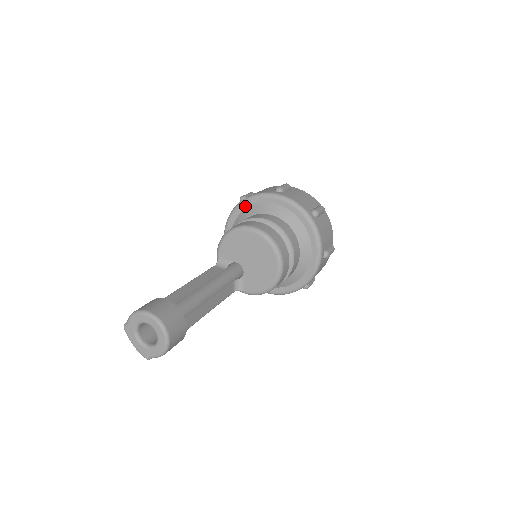
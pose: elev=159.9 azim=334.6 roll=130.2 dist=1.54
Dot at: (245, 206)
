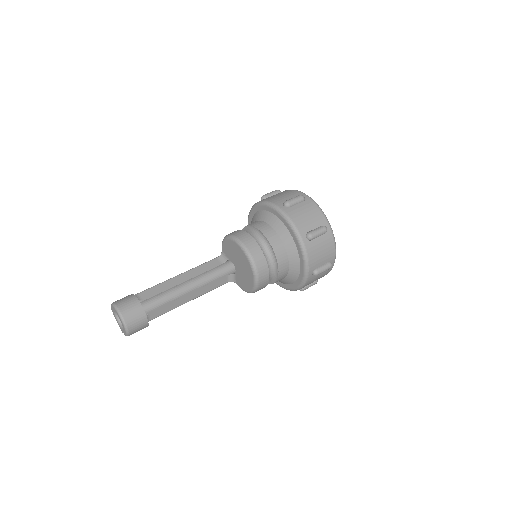
Dot at: (259, 208)
